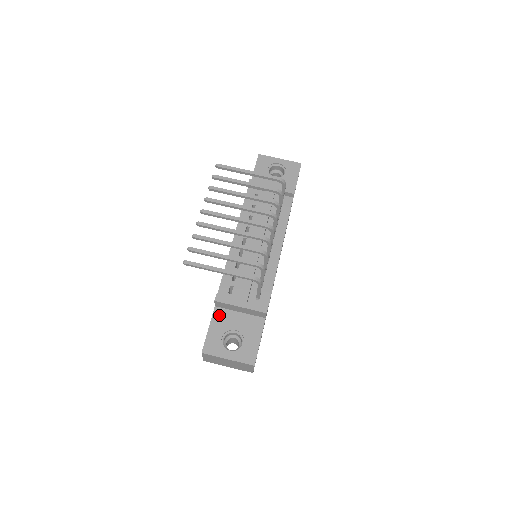
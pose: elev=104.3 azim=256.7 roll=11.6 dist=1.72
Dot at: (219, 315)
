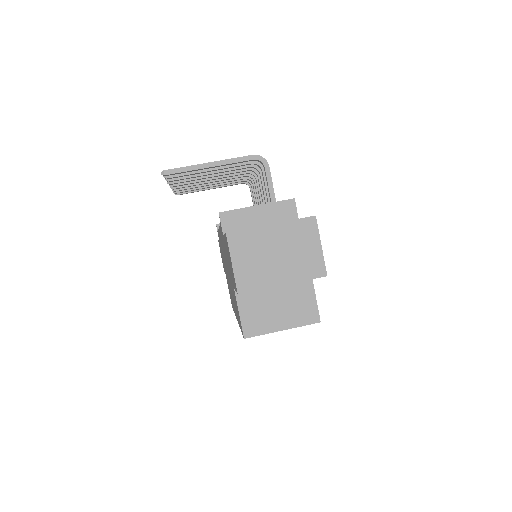
Dot at: occluded
